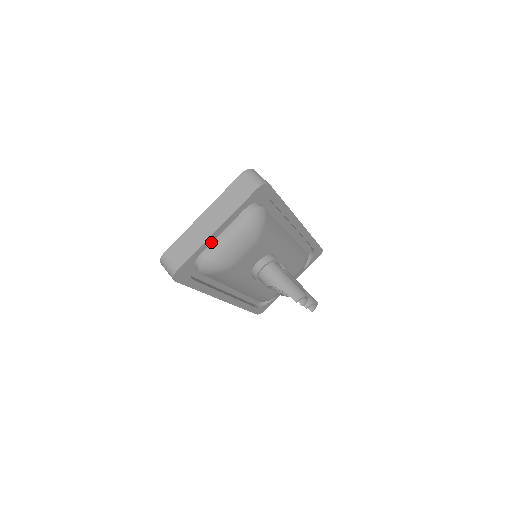
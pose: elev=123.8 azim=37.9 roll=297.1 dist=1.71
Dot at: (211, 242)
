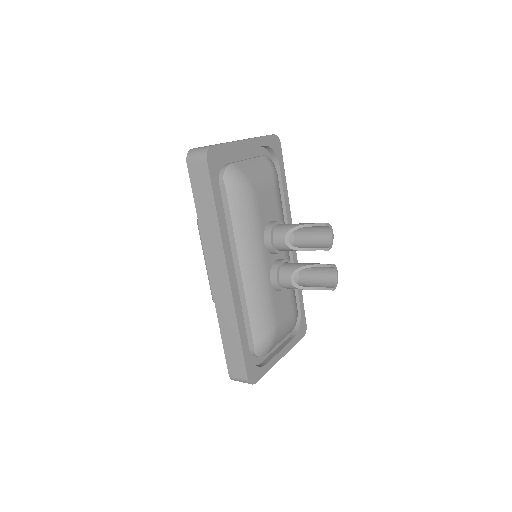
Dot at: (240, 150)
